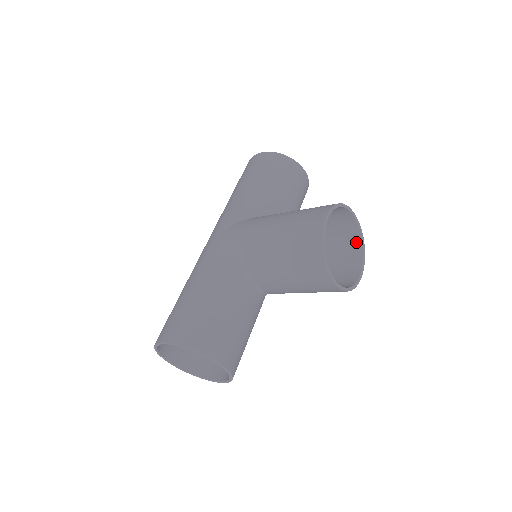
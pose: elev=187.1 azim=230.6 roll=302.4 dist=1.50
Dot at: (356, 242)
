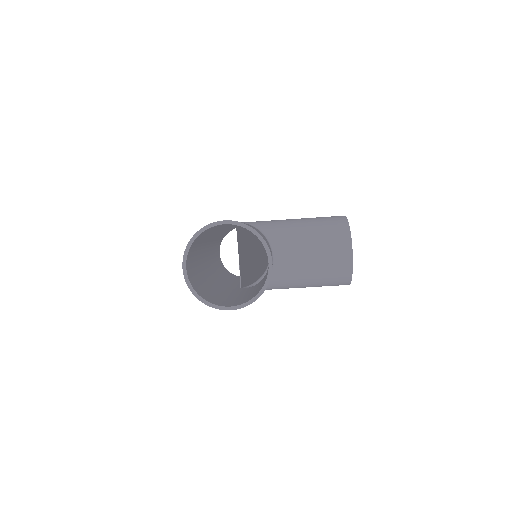
Dot at: occluded
